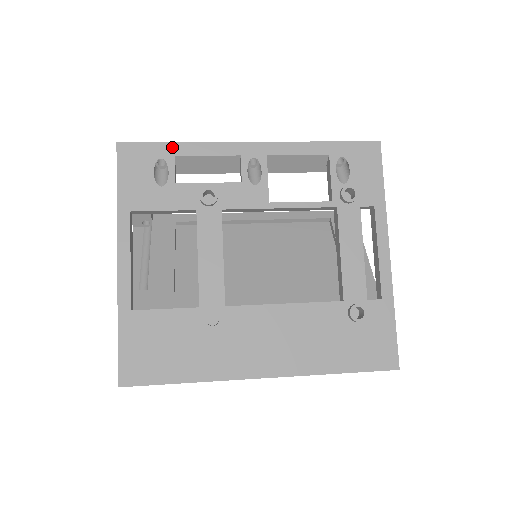
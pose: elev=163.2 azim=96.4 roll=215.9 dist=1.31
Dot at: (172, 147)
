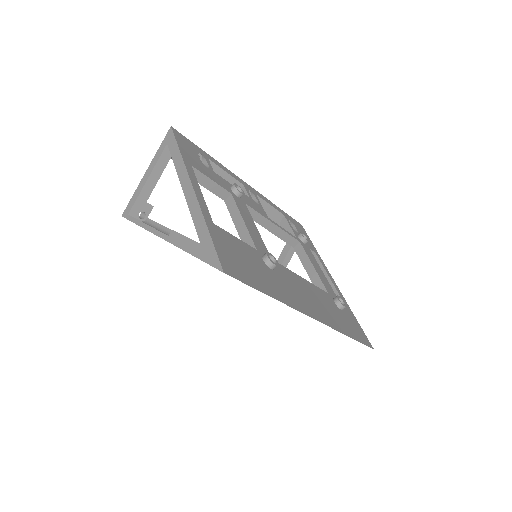
Dot at: (205, 153)
